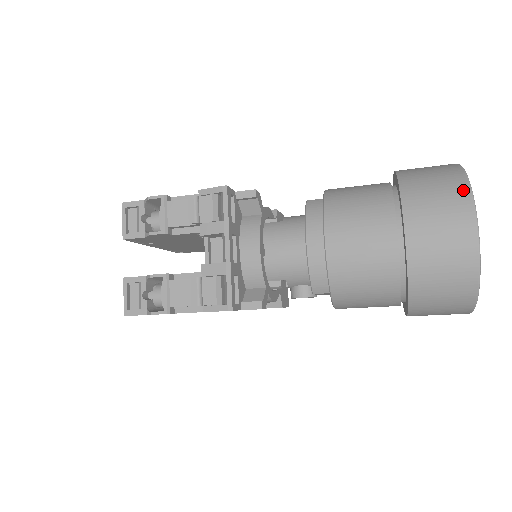
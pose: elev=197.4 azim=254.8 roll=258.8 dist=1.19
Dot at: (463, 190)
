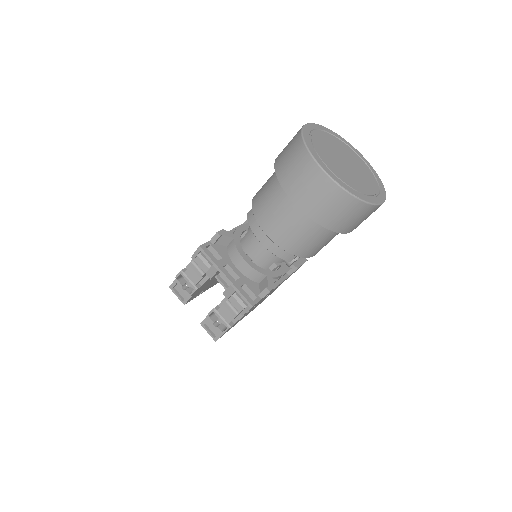
Dot at: (305, 155)
